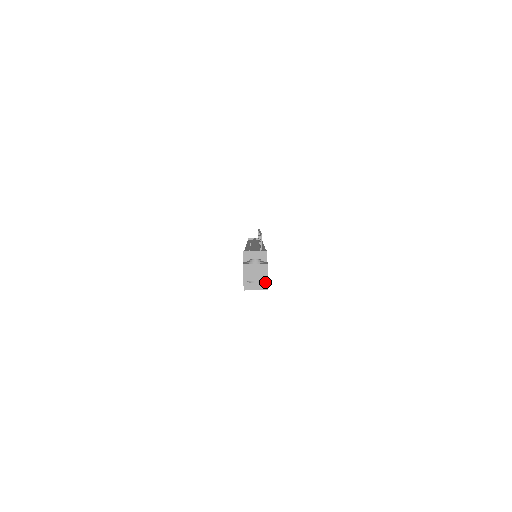
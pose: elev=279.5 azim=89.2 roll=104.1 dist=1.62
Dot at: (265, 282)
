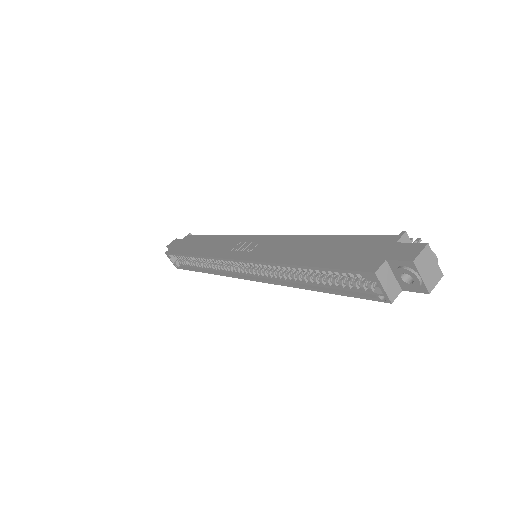
Dot at: (397, 291)
